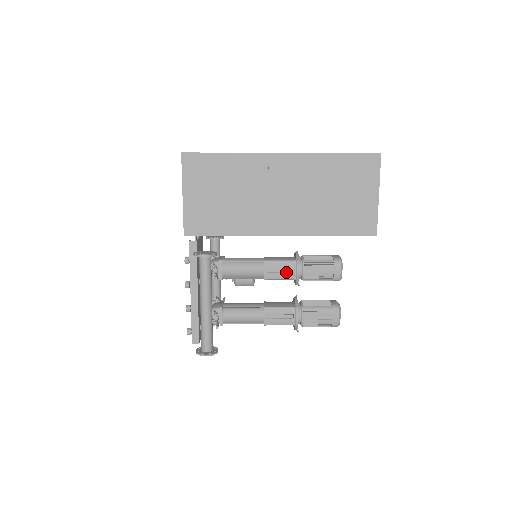
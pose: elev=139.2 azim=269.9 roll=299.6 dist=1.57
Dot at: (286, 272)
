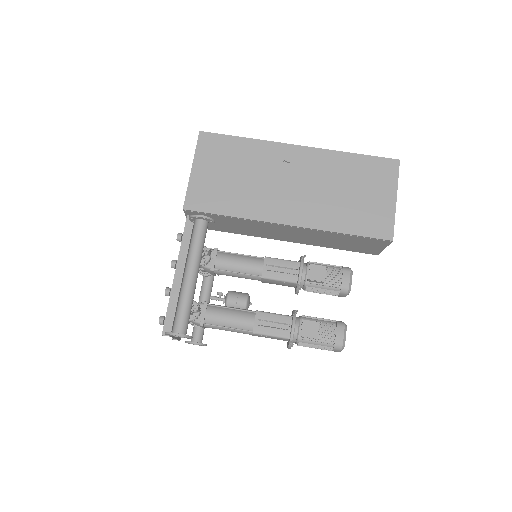
Dot at: (287, 273)
